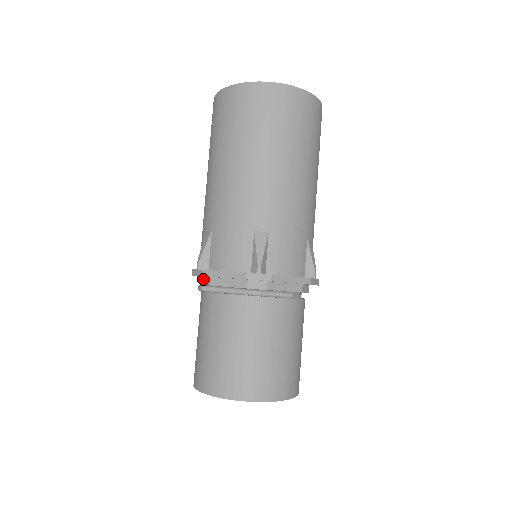
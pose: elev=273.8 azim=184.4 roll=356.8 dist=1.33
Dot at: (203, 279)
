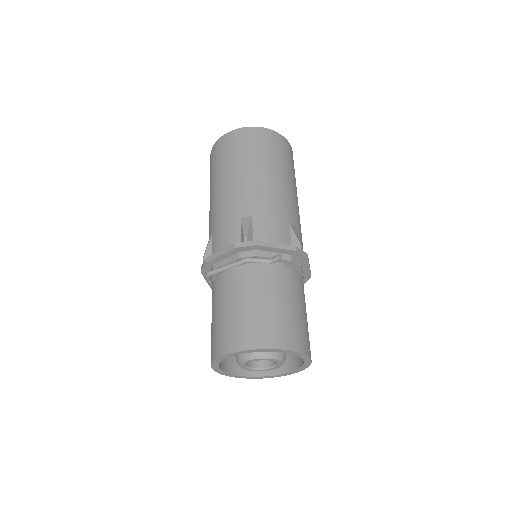
Dot at: occluded
